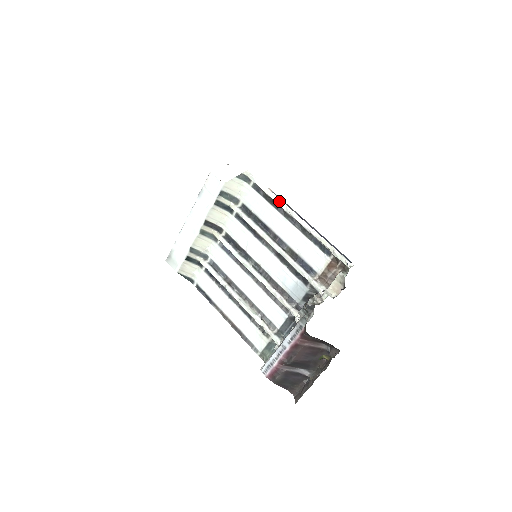
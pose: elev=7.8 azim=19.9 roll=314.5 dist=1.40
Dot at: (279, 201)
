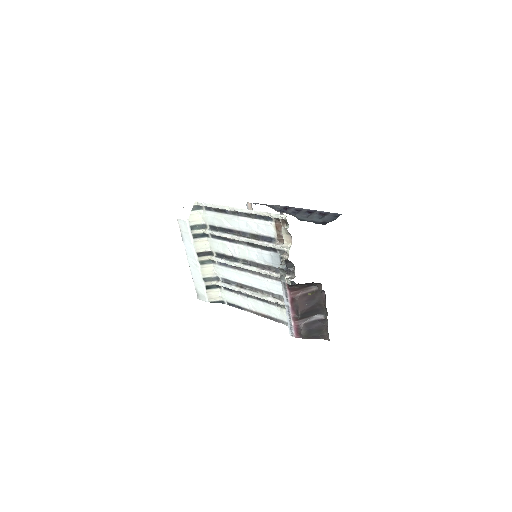
Dot at: (222, 207)
